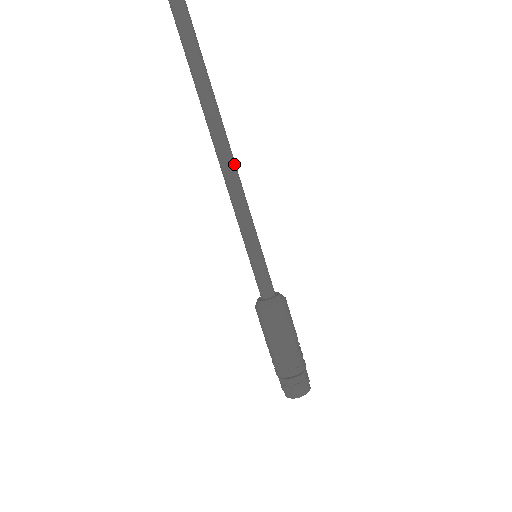
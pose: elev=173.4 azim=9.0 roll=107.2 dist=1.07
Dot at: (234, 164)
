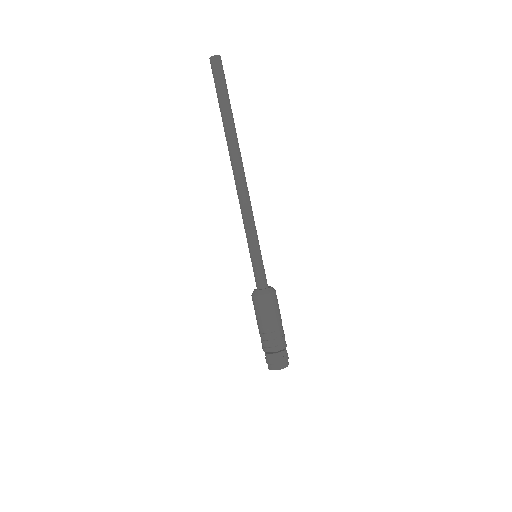
Dot at: occluded
